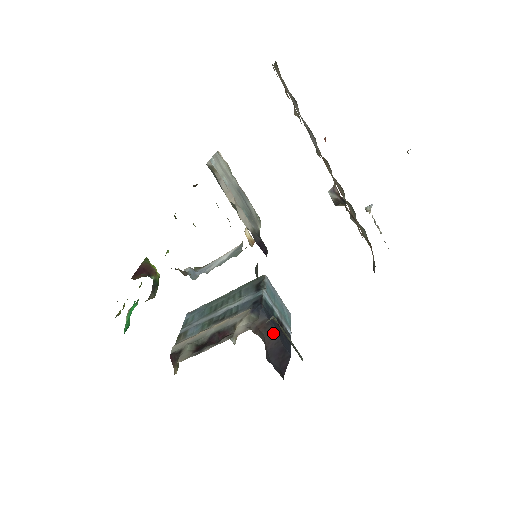
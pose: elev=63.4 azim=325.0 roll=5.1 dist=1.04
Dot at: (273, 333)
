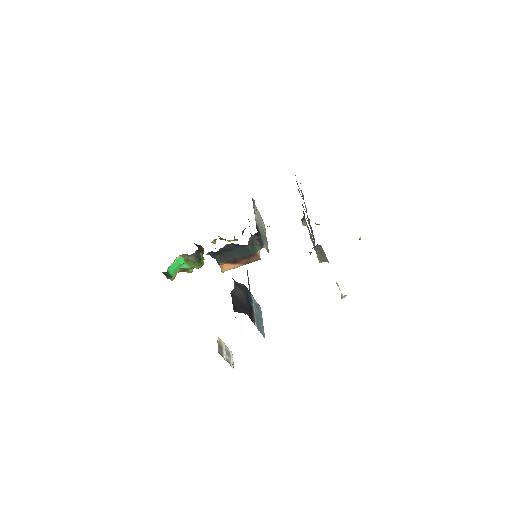
Dot at: (243, 294)
